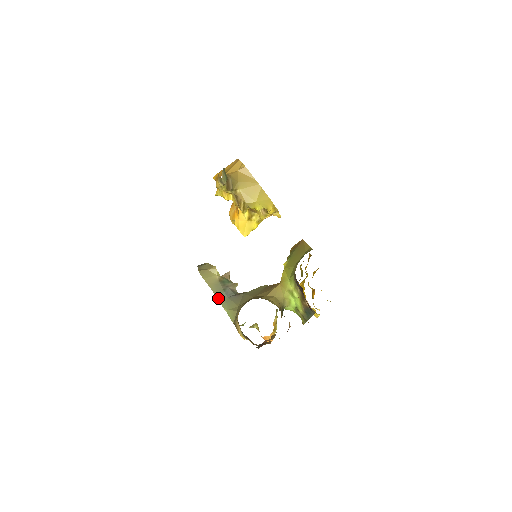
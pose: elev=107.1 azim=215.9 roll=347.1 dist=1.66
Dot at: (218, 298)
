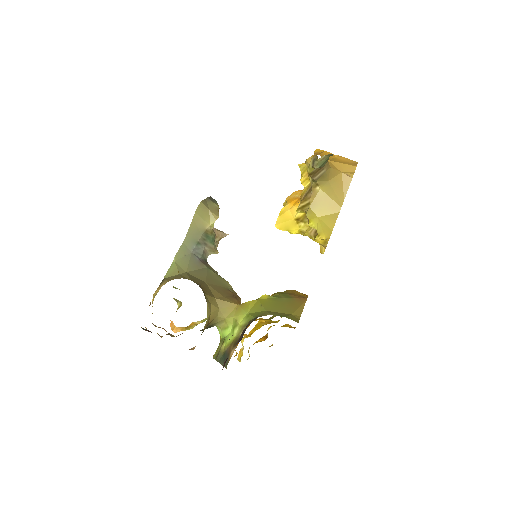
Dot at: (184, 243)
